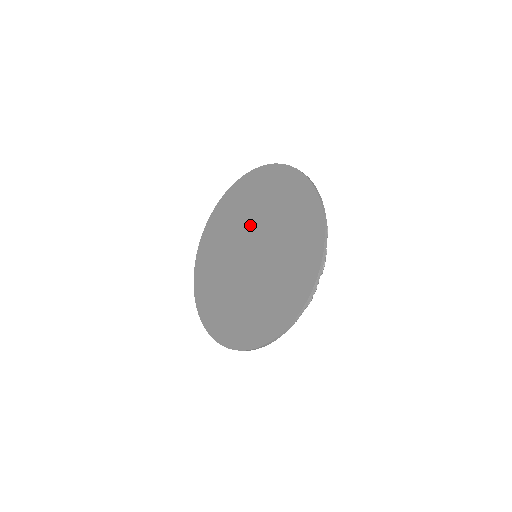
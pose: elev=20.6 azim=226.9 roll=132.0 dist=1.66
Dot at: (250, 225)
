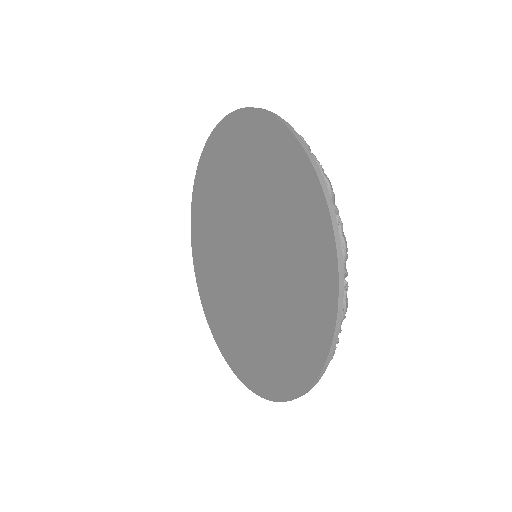
Dot at: (238, 211)
